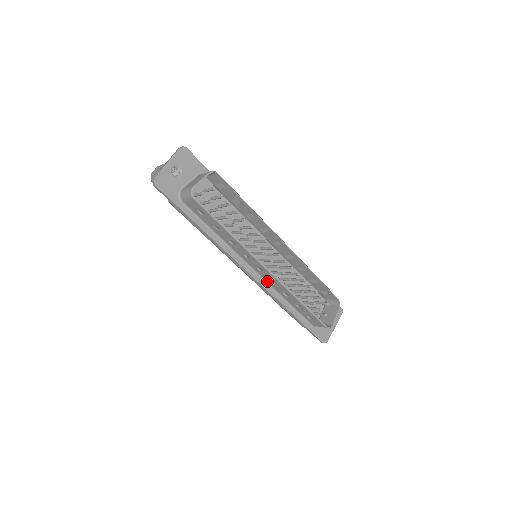
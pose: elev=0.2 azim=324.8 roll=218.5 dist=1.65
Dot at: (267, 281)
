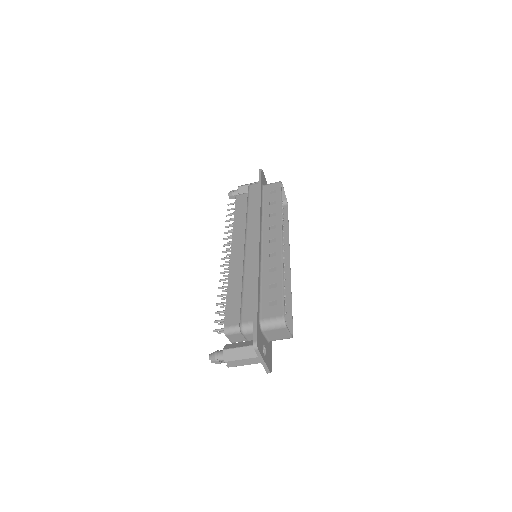
Dot at: (263, 255)
